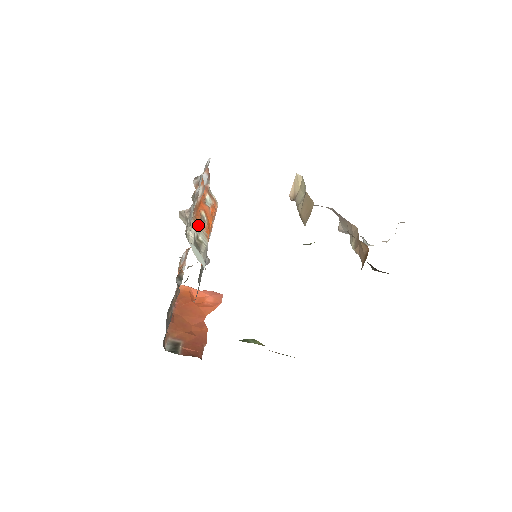
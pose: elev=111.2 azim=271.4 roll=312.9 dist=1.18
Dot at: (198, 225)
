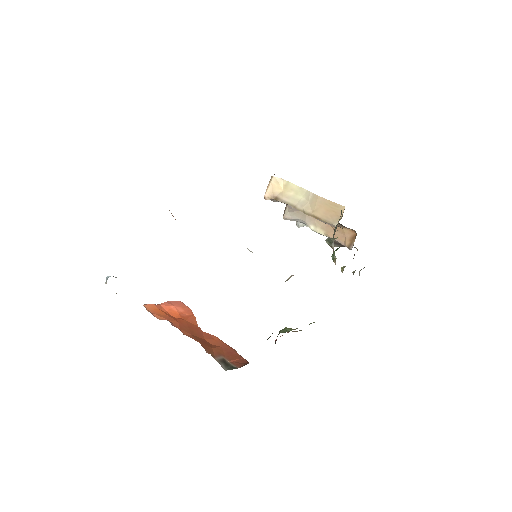
Dot at: occluded
